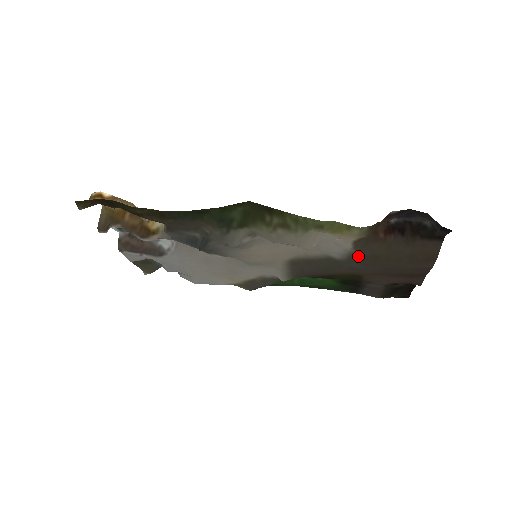
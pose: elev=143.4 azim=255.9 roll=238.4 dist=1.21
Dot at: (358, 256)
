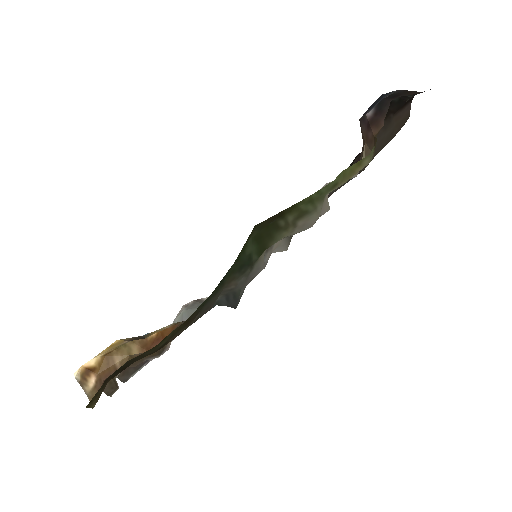
Dot at: occluded
